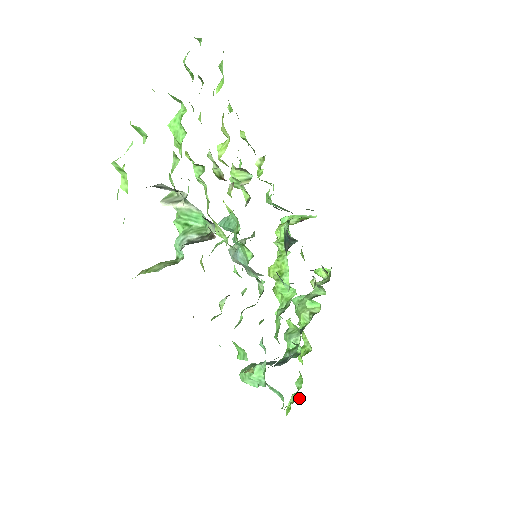
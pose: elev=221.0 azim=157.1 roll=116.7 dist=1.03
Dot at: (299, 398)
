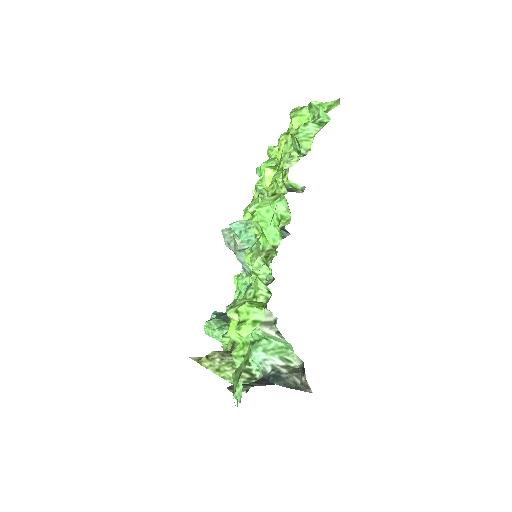
Dot at: occluded
